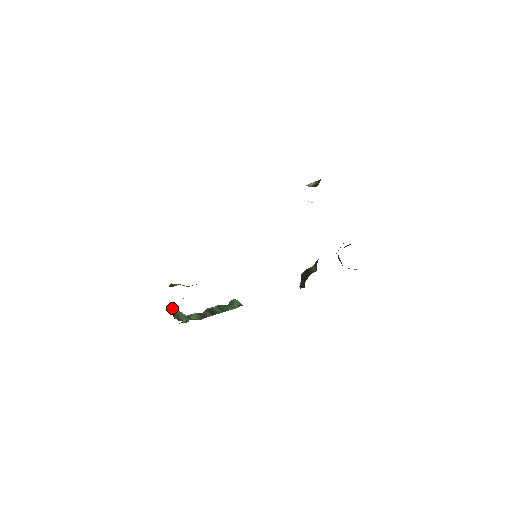
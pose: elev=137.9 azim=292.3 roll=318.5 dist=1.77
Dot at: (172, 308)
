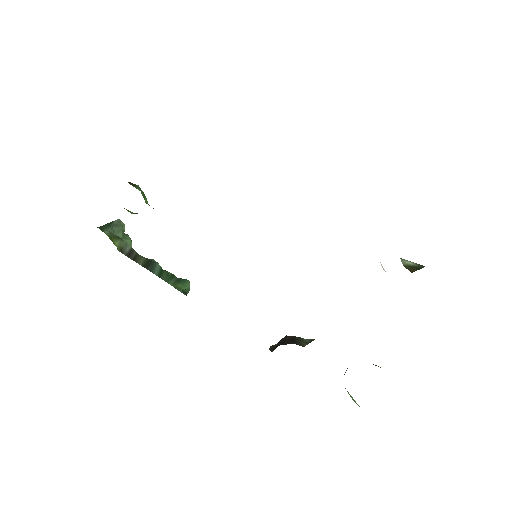
Dot at: occluded
